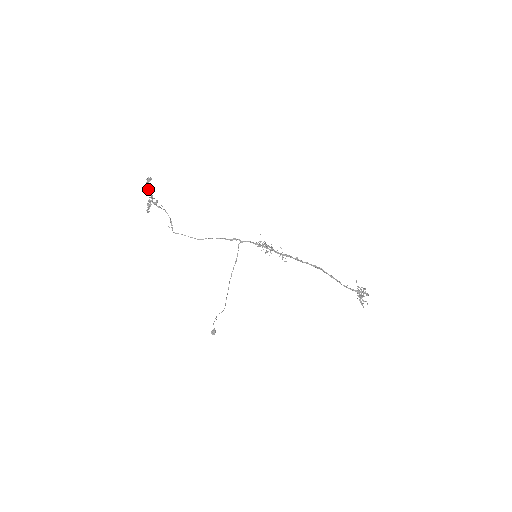
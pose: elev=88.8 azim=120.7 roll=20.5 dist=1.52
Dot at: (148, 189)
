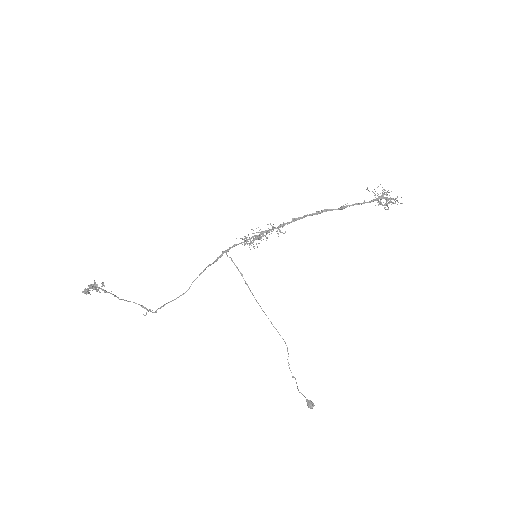
Dot at: (87, 290)
